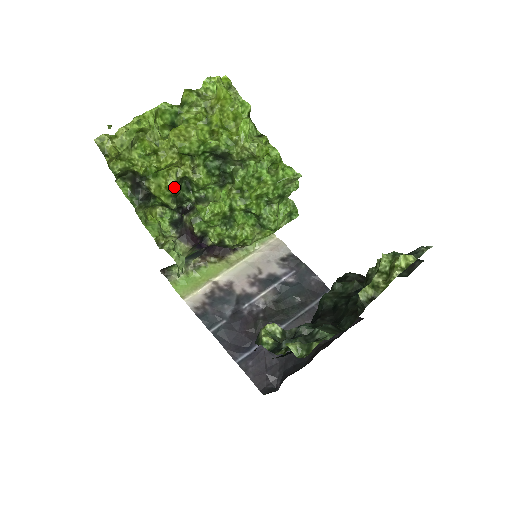
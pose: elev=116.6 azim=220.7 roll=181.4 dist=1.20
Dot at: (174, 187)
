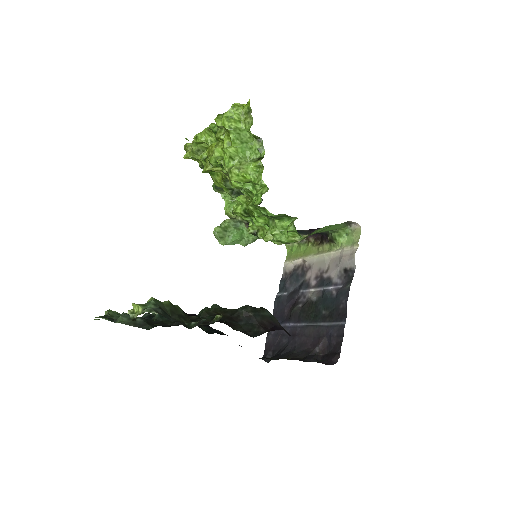
Dot at: (223, 184)
